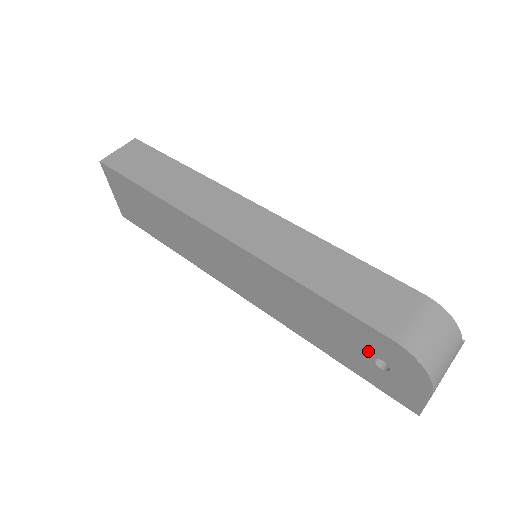
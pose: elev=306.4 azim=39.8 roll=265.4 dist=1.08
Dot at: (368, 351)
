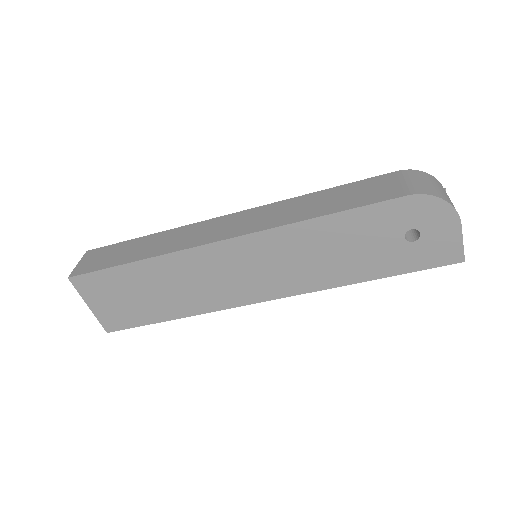
Dot at: (396, 233)
